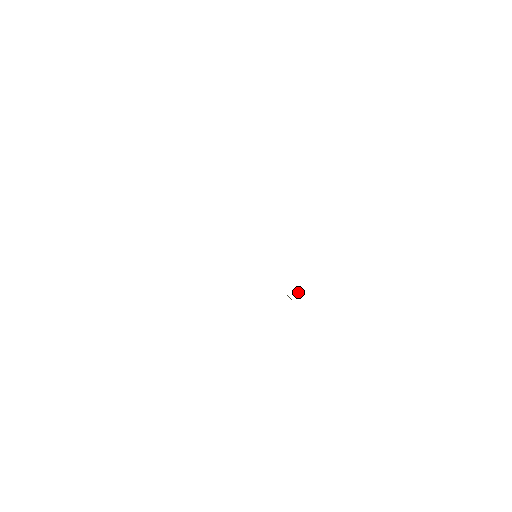
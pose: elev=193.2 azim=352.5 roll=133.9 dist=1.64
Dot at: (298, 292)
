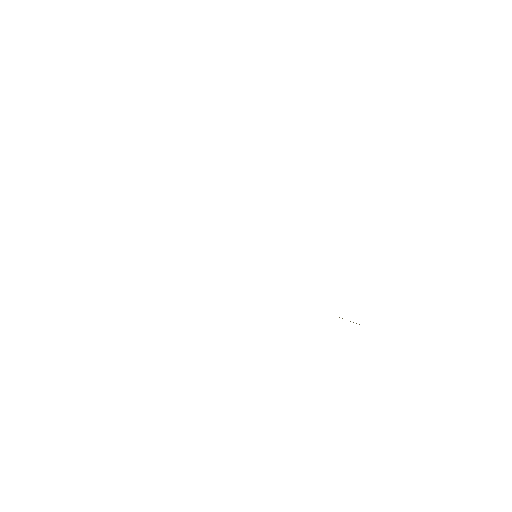
Dot at: occluded
